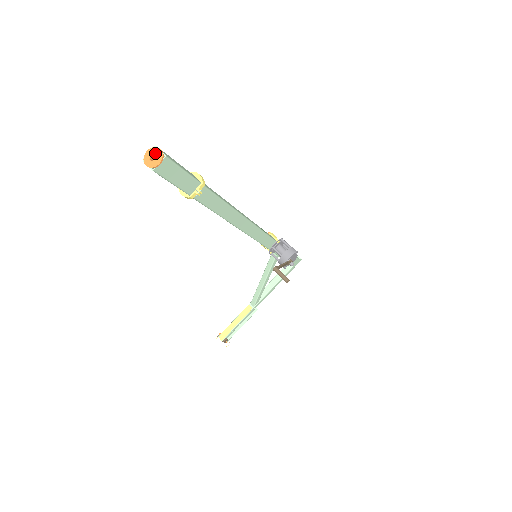
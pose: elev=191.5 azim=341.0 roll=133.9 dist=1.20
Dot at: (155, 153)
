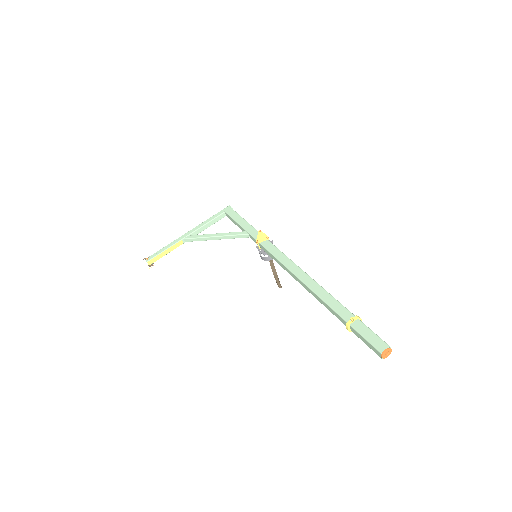
Dot at: (389, 352)
